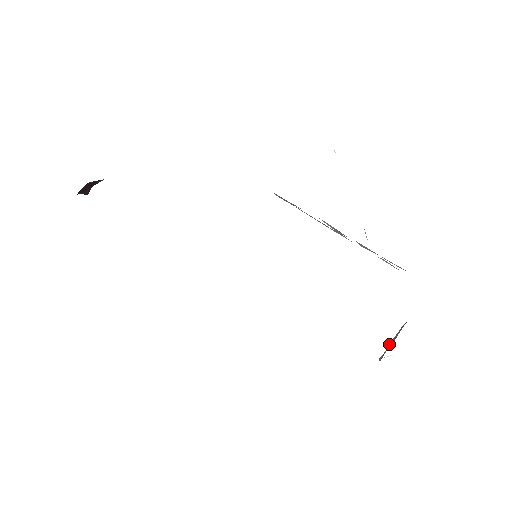
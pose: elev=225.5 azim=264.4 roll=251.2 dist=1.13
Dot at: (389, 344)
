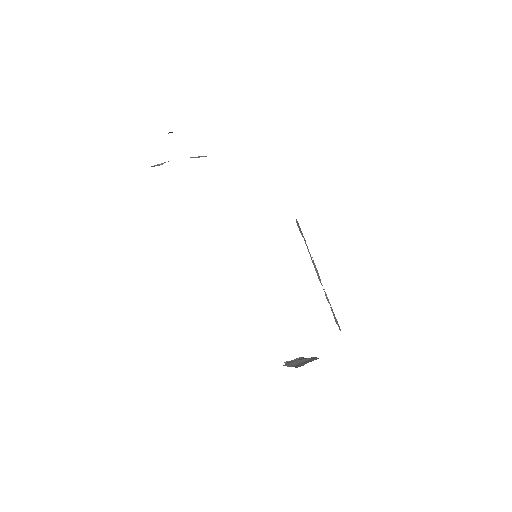
Dot at: (298, 360)
